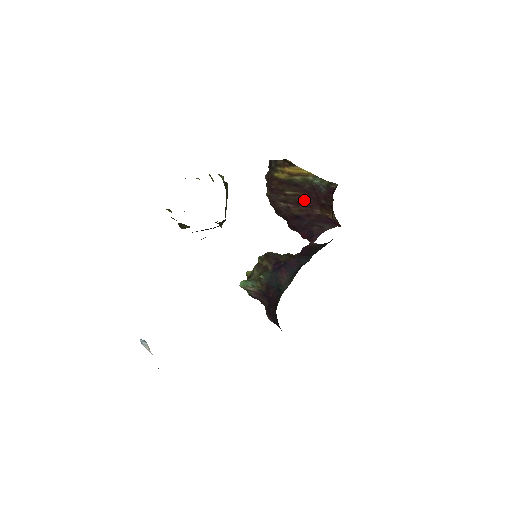
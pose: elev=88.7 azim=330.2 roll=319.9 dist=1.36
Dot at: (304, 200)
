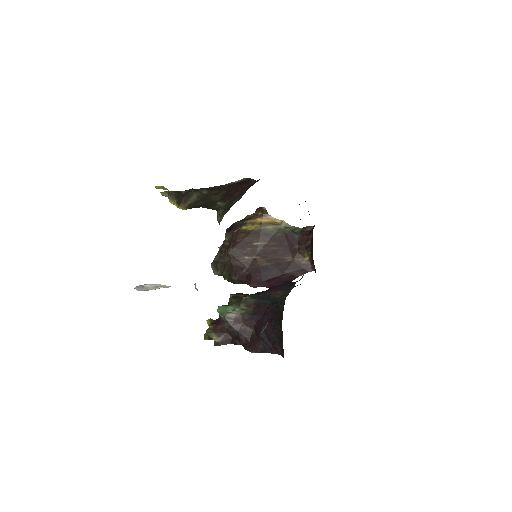
Dot at: (274, 249)
